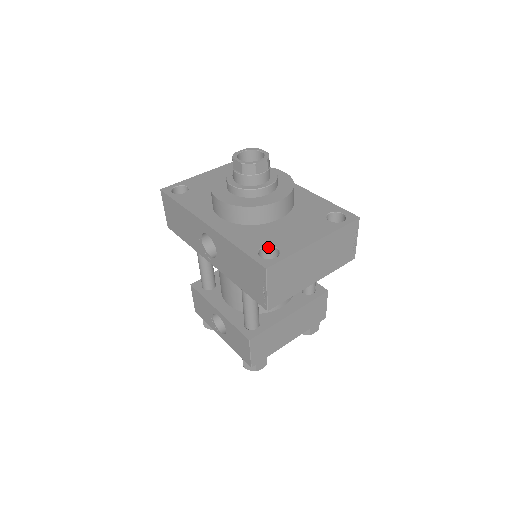
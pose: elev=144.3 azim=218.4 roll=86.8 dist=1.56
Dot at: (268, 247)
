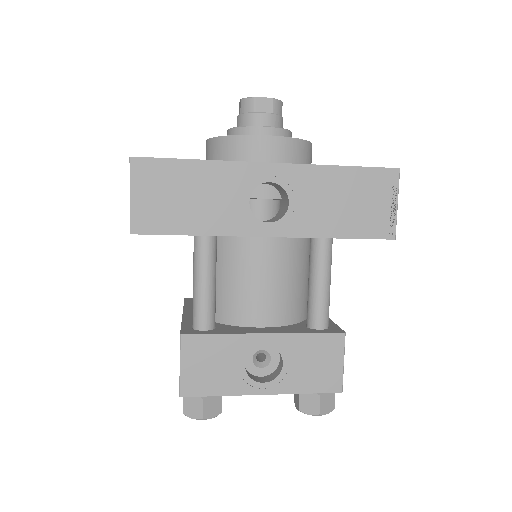
Dot at: occluded
